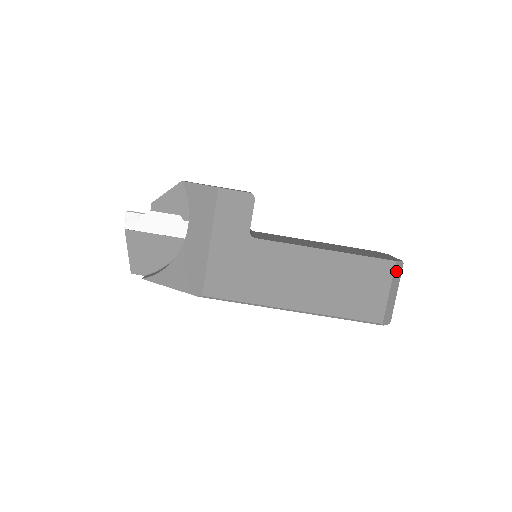
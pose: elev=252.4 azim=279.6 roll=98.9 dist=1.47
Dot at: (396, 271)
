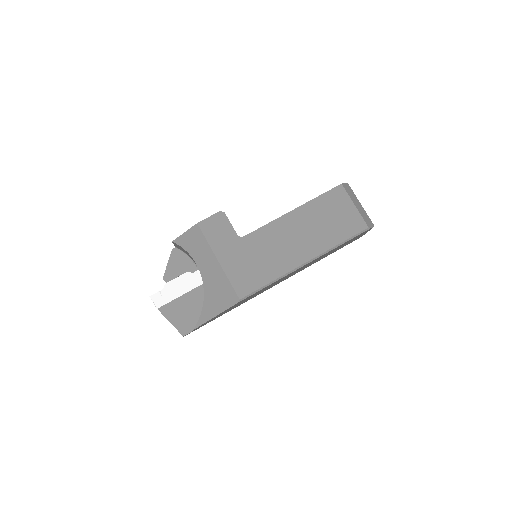
Dot at: (347, 190)
